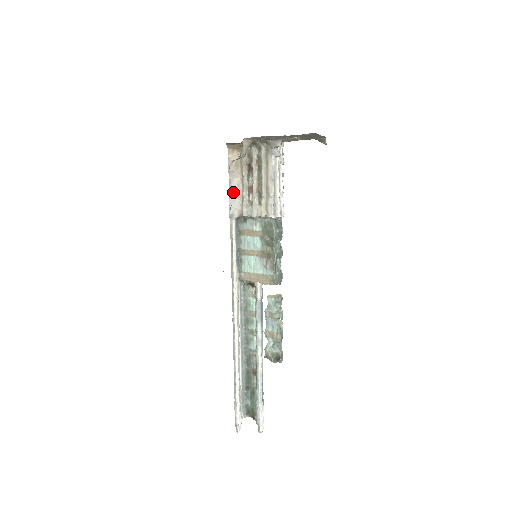
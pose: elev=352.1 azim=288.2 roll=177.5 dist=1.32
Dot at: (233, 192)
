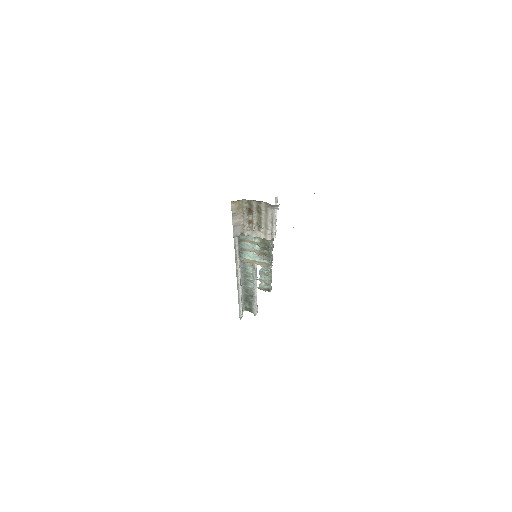
Dot at: (236, 224)
